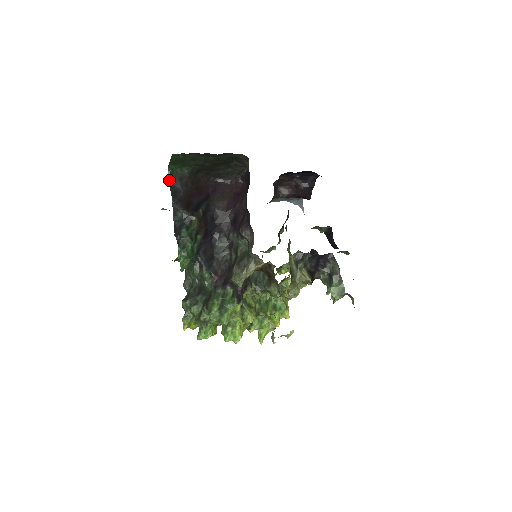
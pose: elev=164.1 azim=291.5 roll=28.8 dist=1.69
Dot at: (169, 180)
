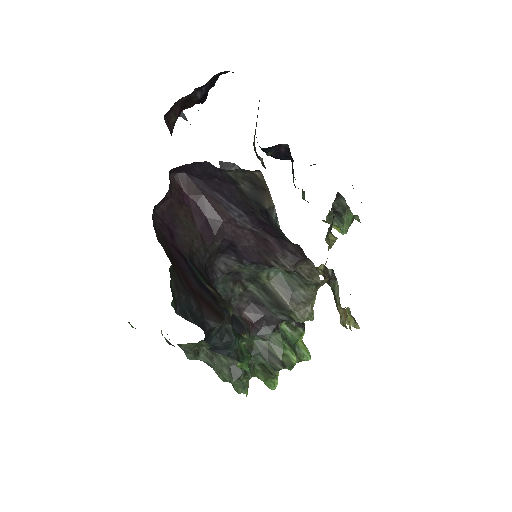
Dot at: occluded
